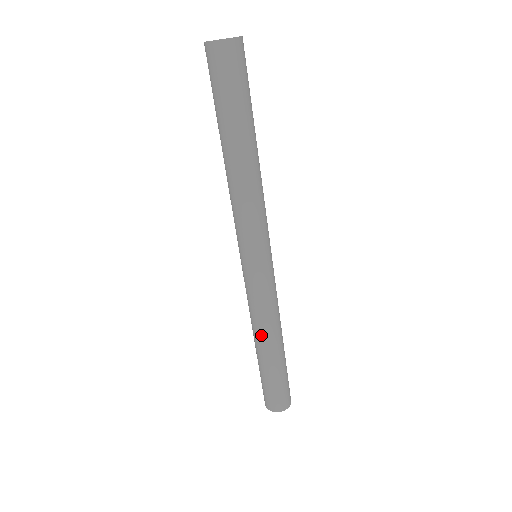
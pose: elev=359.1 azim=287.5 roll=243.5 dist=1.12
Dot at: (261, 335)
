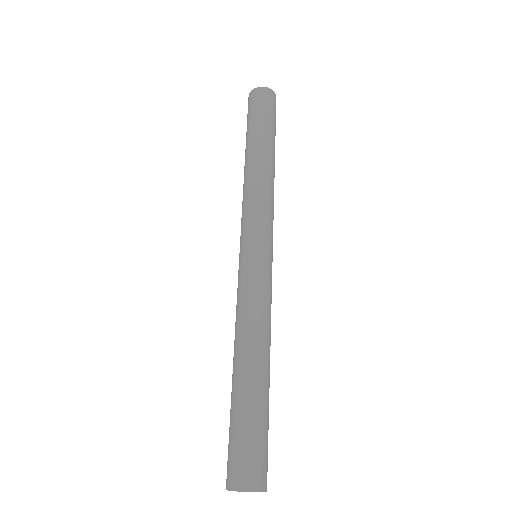
Dot at: (258, 343)
